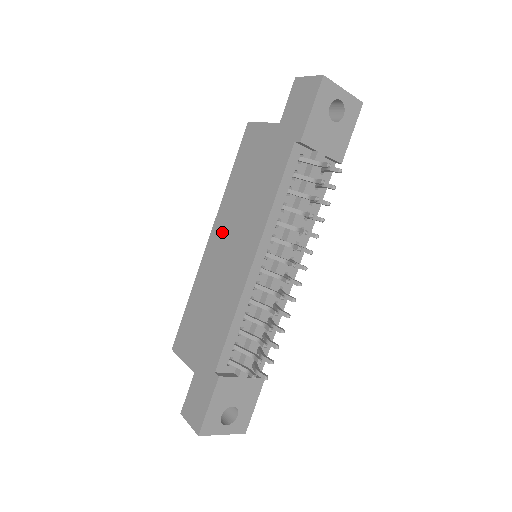
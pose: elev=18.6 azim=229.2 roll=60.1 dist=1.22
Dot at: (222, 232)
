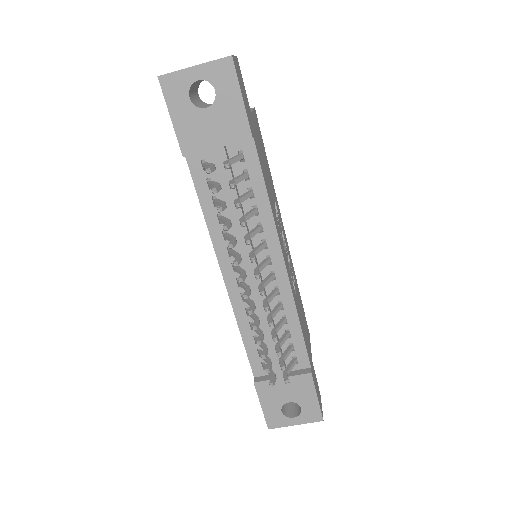
Dot at: occluded
